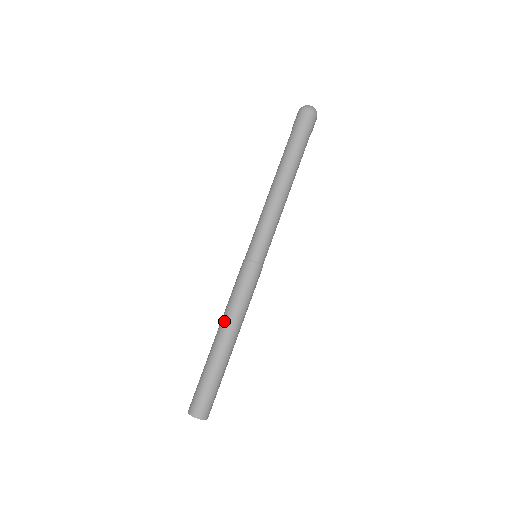
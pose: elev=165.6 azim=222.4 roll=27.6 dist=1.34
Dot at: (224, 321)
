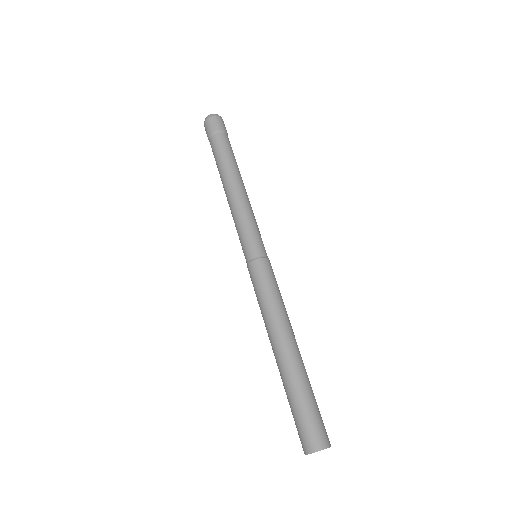
Dot at: (272, 331)
